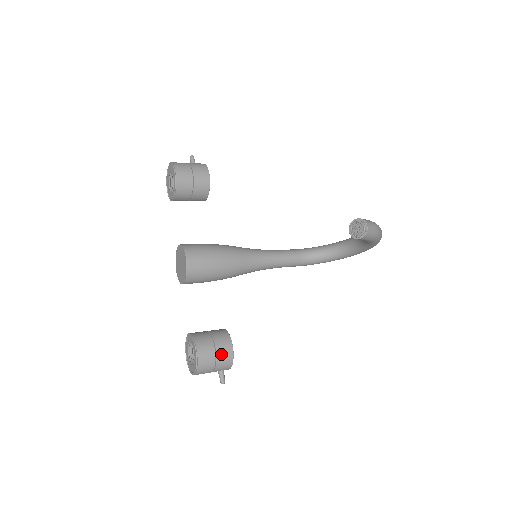
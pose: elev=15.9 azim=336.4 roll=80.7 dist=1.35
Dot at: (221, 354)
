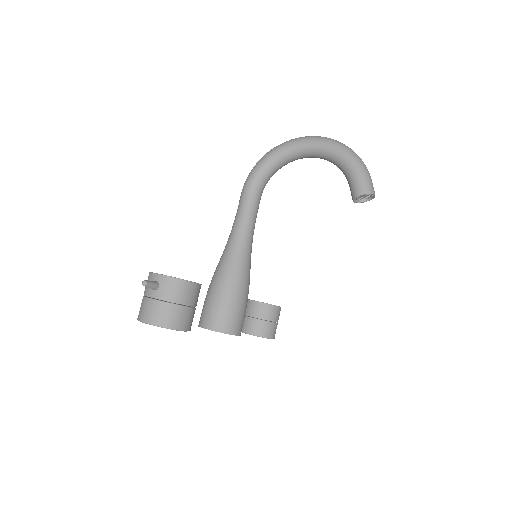
Dot at: occluded
